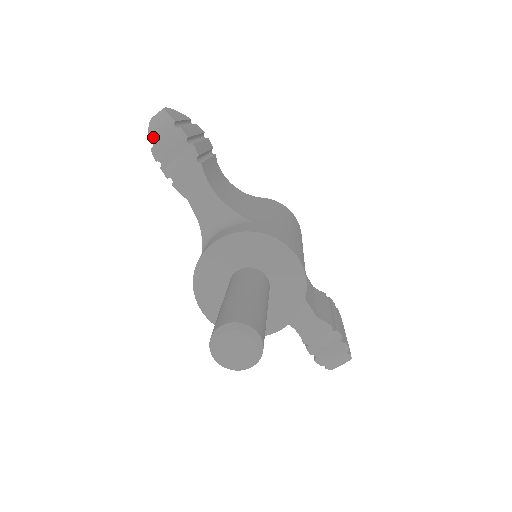
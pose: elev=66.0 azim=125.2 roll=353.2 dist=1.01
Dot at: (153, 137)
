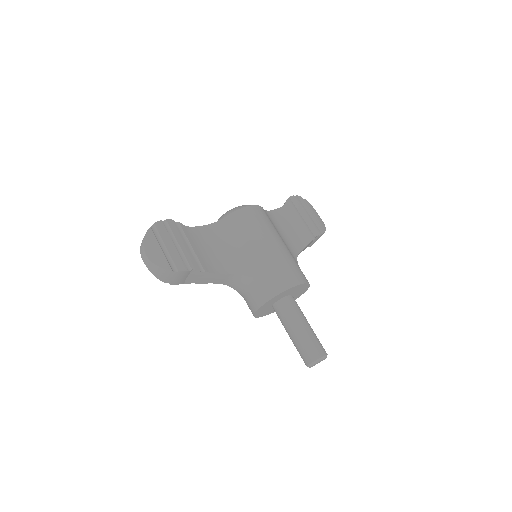
Dot at: (165, 281)
